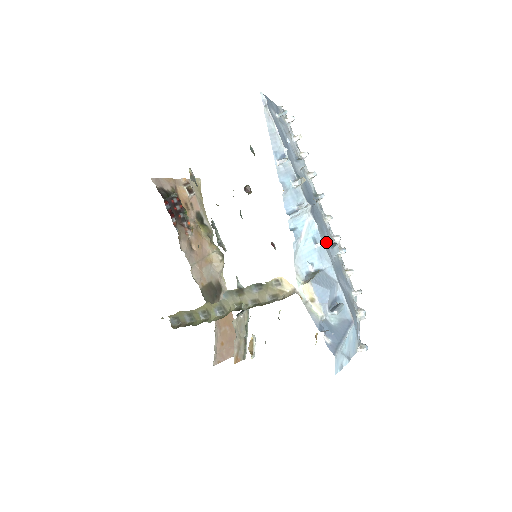
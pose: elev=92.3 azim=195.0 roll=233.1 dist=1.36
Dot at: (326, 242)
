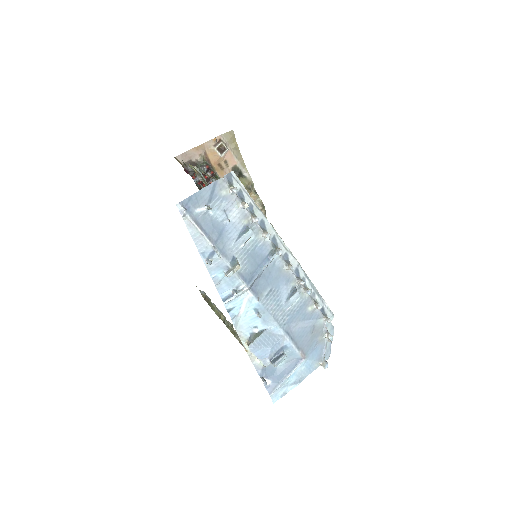
Dot at: (276, 301)
